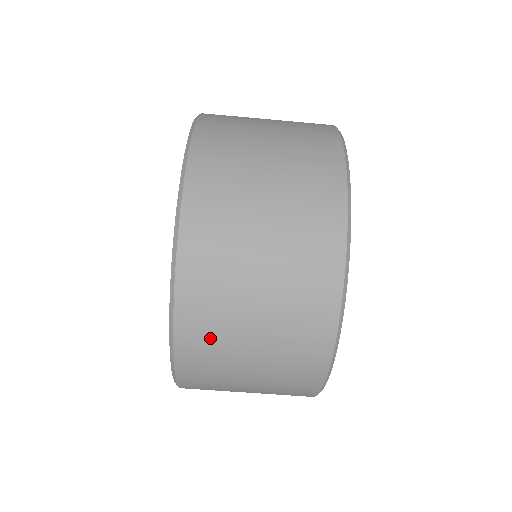
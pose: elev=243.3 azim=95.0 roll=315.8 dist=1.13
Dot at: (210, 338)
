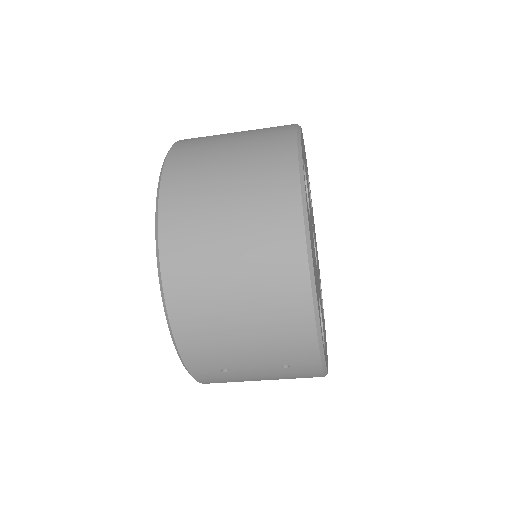
Dot at: (194, 282)
